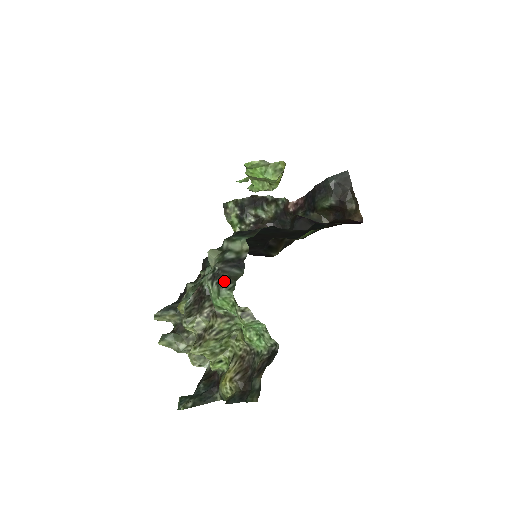
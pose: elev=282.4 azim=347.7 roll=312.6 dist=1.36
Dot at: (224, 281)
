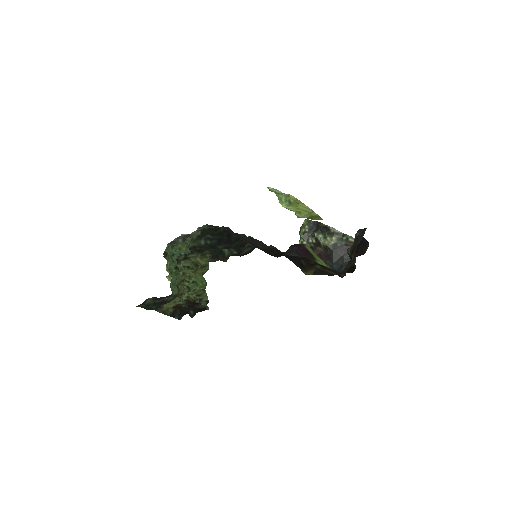
Dot at: (171, 242)
